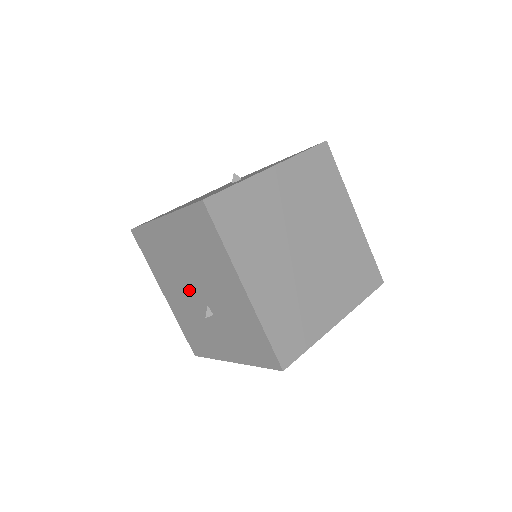
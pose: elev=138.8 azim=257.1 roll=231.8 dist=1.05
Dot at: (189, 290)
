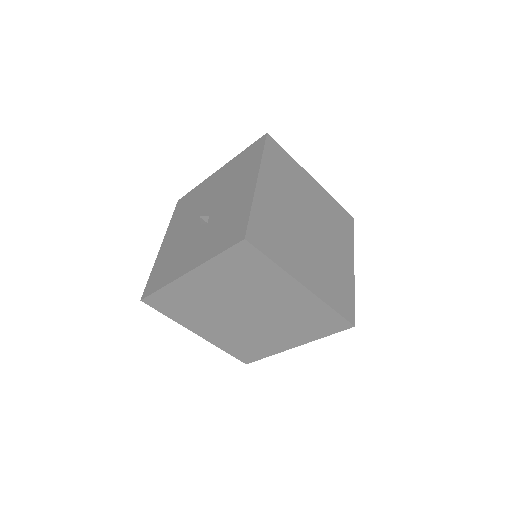
Dot at: occluded
